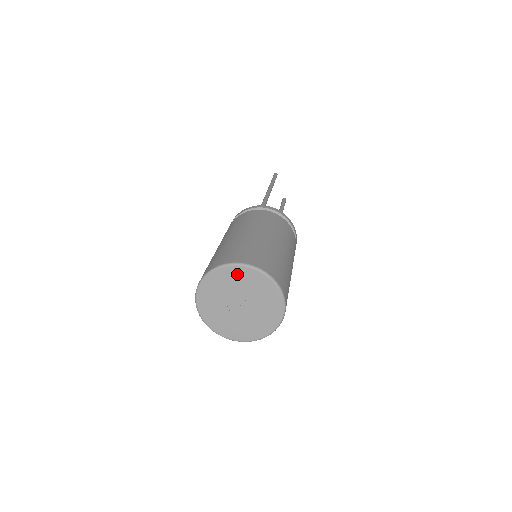
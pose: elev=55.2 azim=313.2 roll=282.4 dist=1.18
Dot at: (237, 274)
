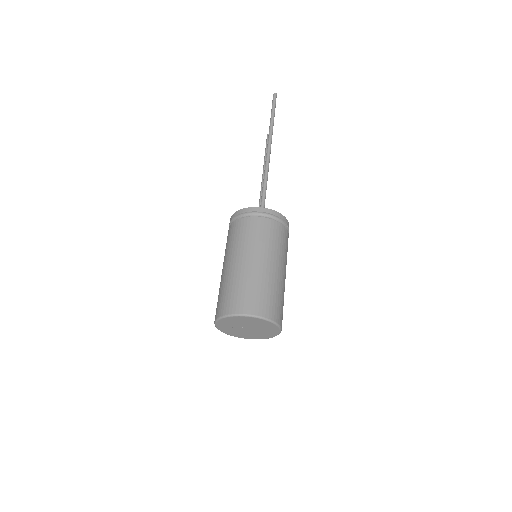
Dot at: (267, 324)
